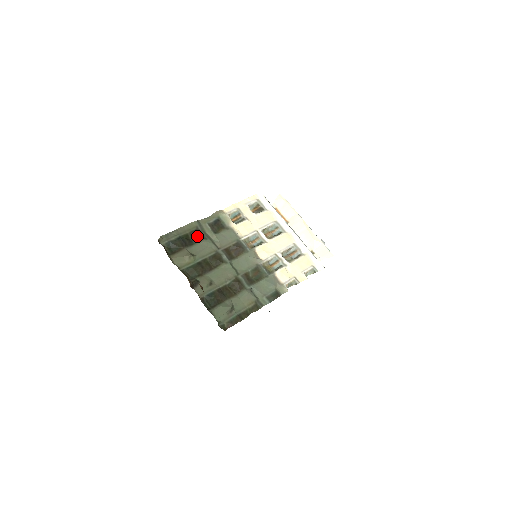
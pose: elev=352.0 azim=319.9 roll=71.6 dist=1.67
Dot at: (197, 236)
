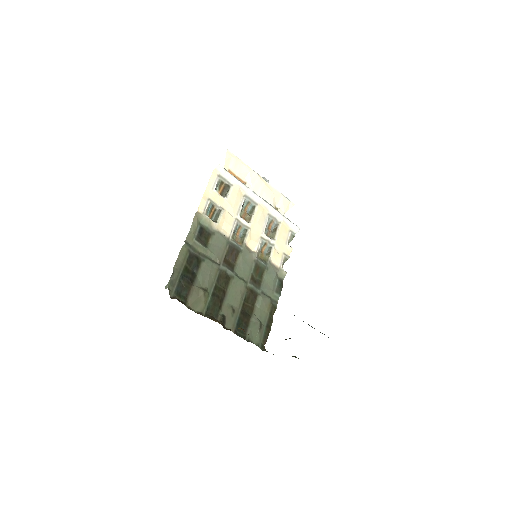
Dot at: (195, 262)
